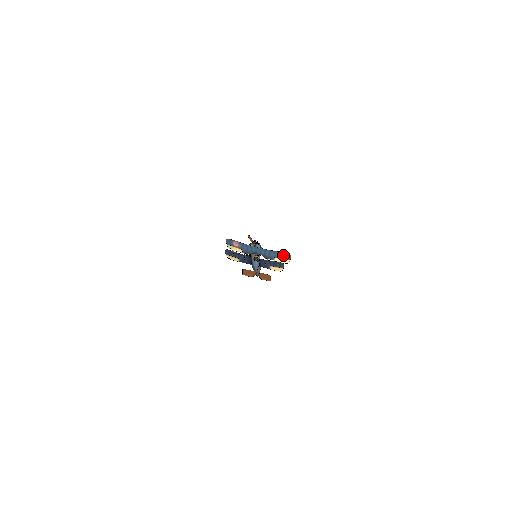
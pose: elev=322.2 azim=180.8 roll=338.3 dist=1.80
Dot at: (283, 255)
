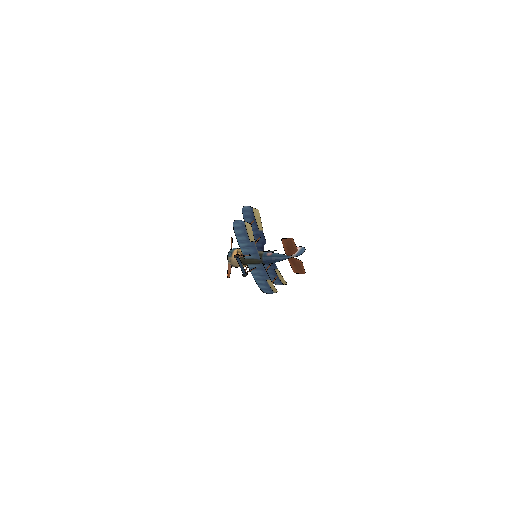
Dot at: (275, 276)
